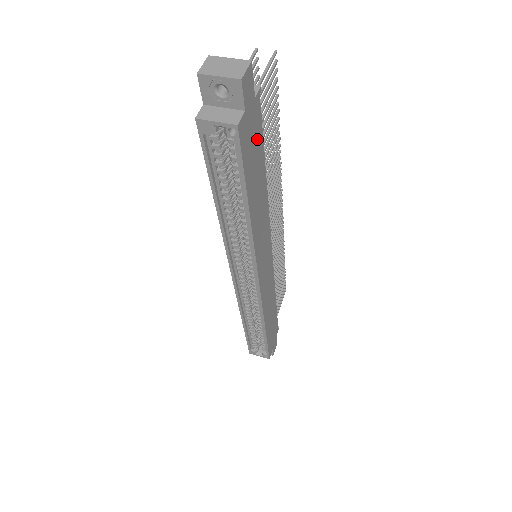
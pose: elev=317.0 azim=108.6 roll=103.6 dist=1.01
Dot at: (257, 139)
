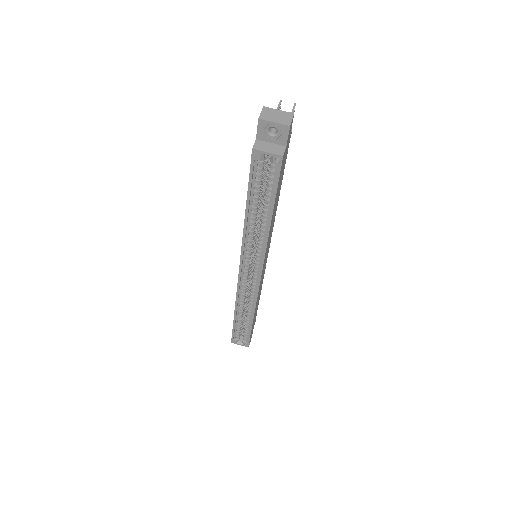
Dot at: (284, 166)
